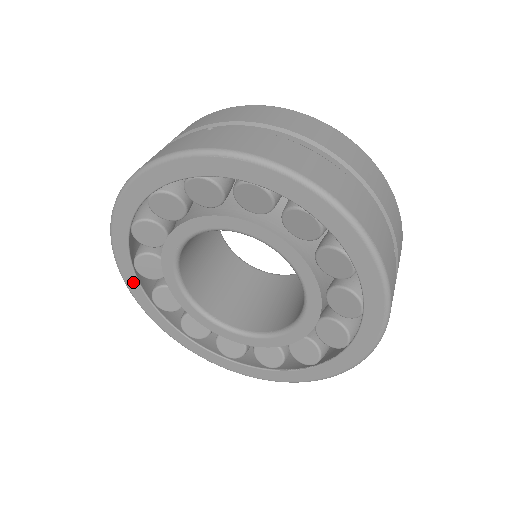
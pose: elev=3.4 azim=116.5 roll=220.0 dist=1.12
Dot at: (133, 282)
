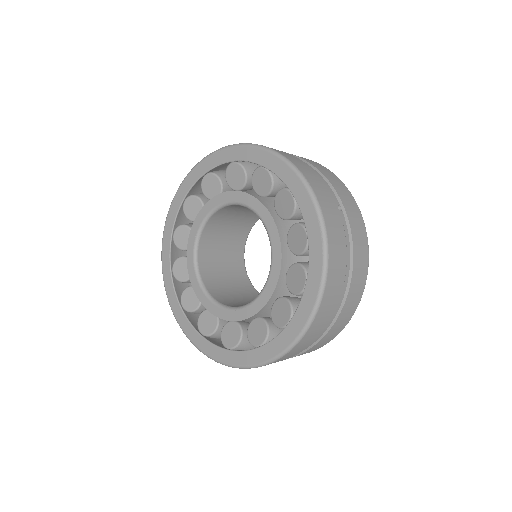
Dot at: (170, 286)
